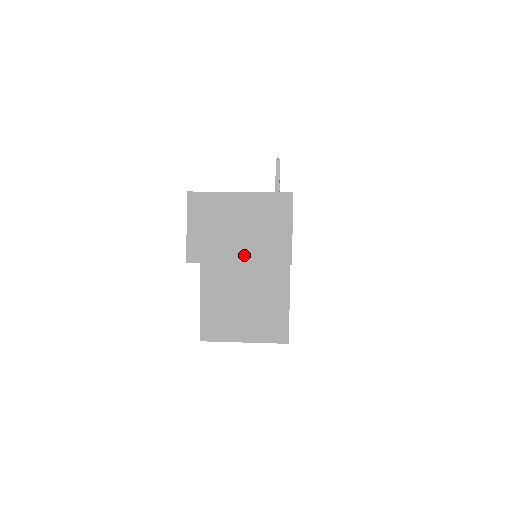
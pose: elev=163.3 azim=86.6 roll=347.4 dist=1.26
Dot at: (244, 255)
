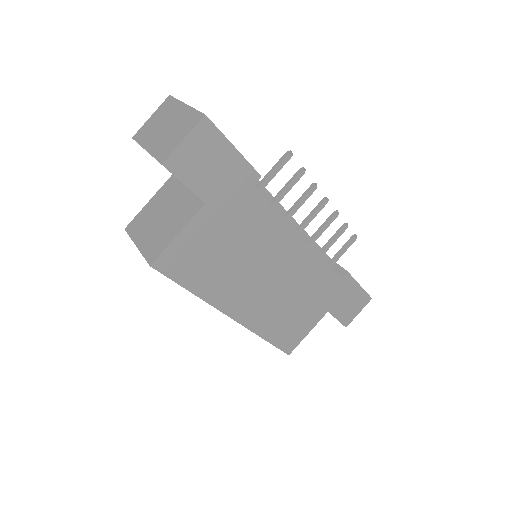
Dot at: (152, 146)
